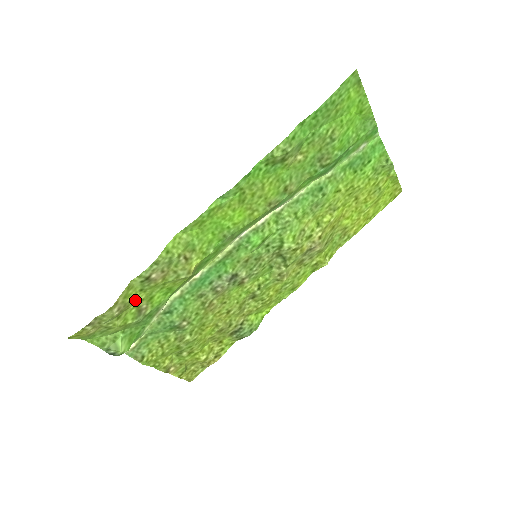
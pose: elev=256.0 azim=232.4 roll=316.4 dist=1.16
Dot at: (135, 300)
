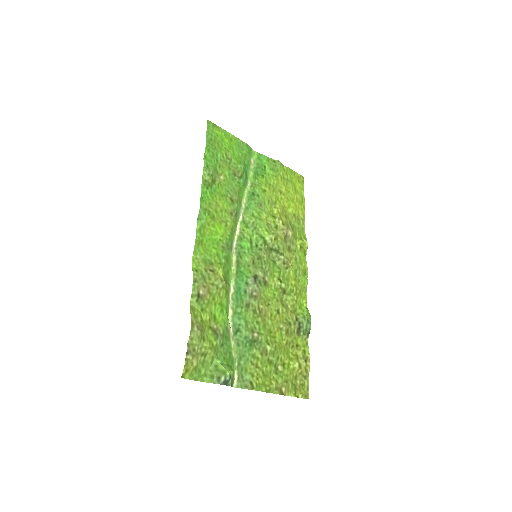
Dot at: (204, 322)
